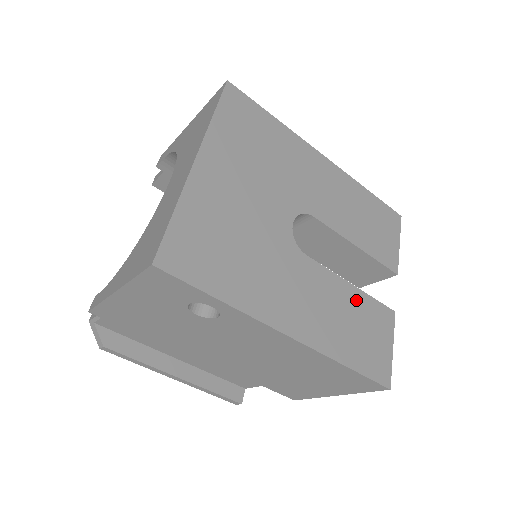
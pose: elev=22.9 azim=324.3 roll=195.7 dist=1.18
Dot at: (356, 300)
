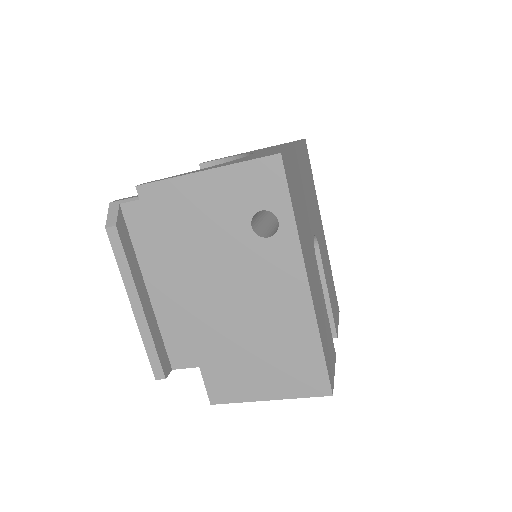
Dot at: (327, 318)
